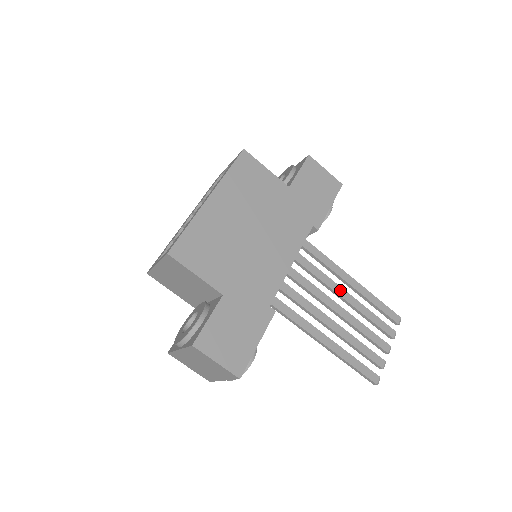
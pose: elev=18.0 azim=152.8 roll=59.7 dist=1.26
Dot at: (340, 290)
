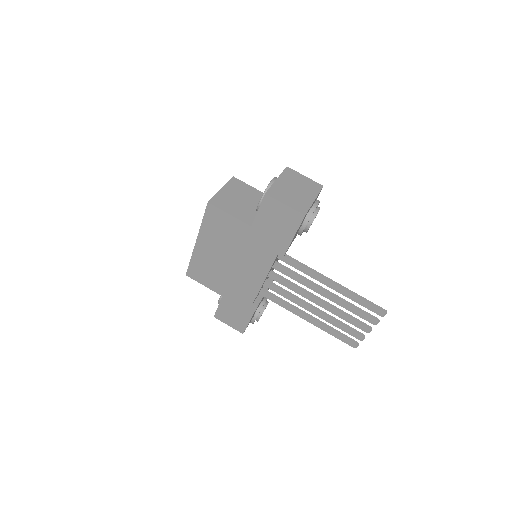
Dot at: (318, 290)
